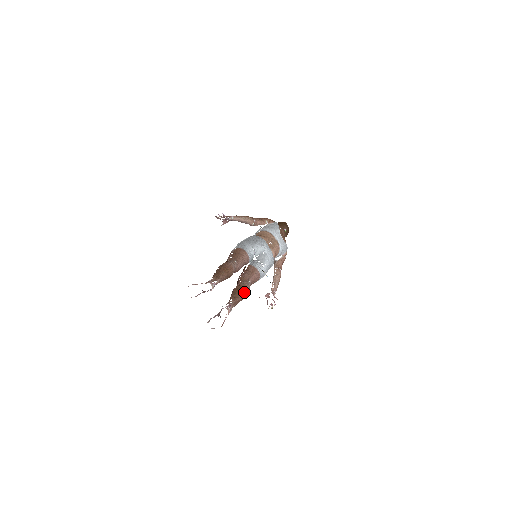
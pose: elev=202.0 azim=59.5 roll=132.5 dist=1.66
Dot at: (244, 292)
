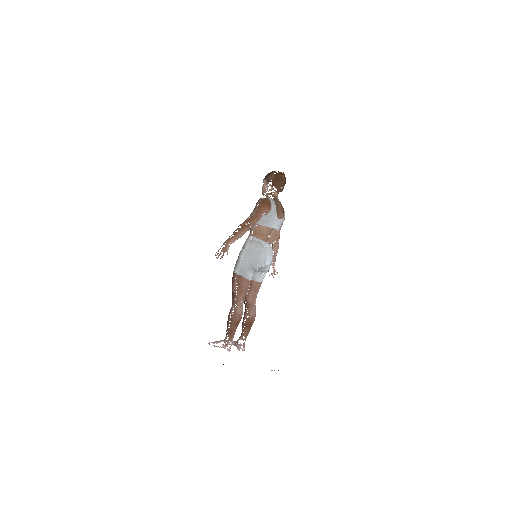
Dot at: (252, 323)
